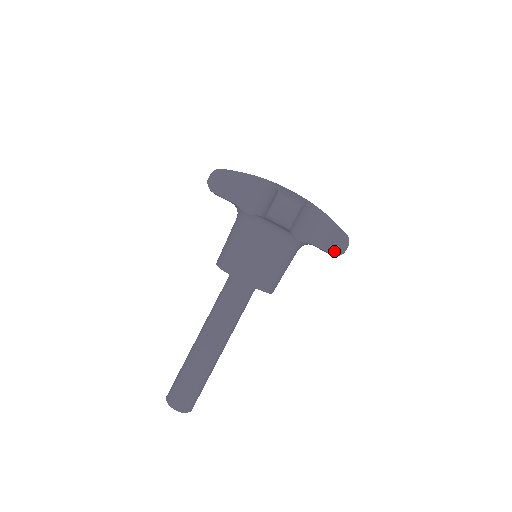
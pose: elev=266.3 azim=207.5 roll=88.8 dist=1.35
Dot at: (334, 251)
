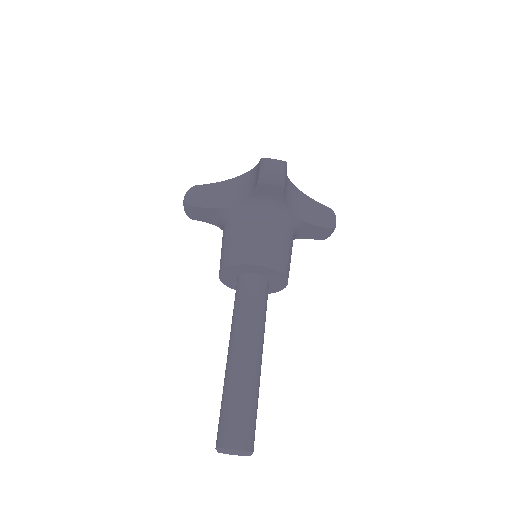
Dot at: (327, 225)
